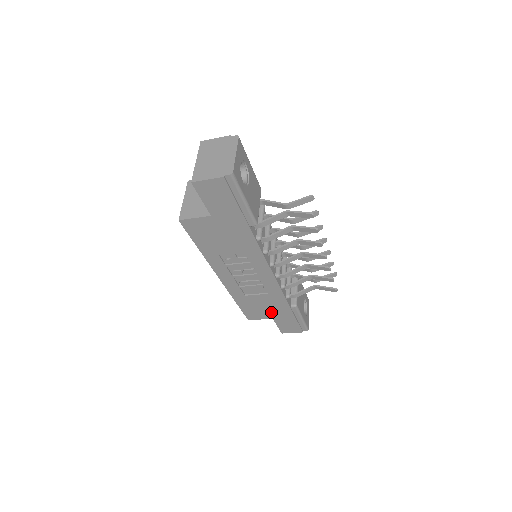
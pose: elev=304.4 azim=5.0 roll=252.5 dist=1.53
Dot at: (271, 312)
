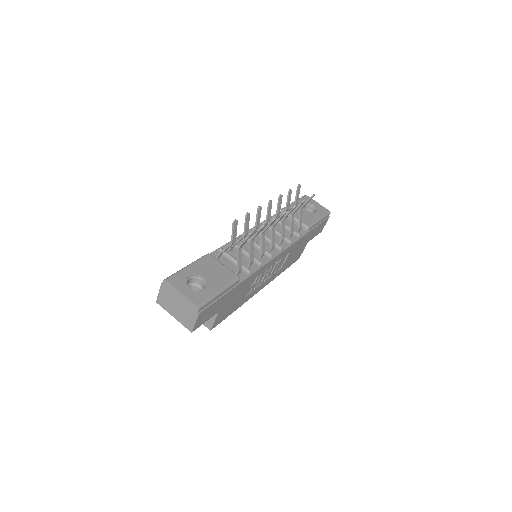
Dot at: (303, 245)
